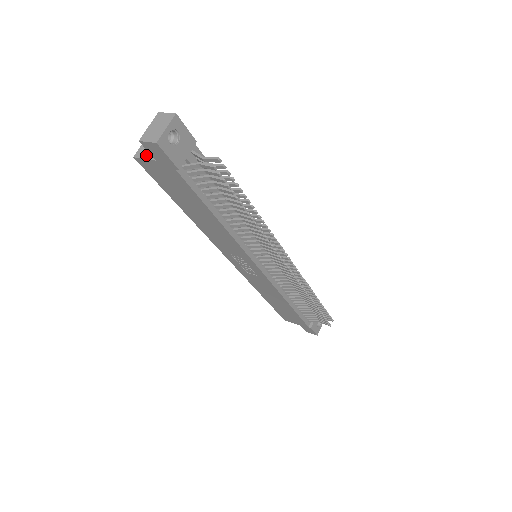
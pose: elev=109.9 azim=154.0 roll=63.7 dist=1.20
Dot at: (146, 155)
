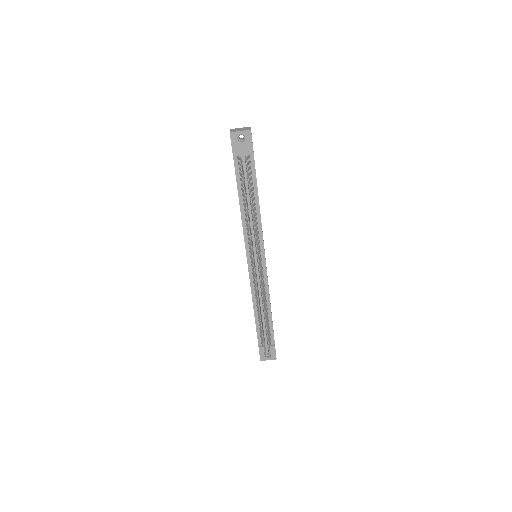
Dot at: occluded
